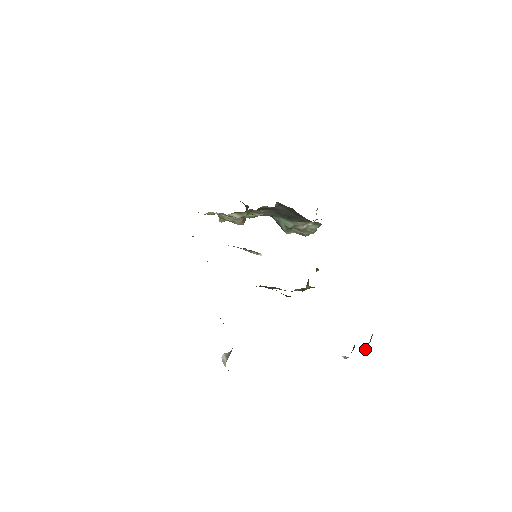
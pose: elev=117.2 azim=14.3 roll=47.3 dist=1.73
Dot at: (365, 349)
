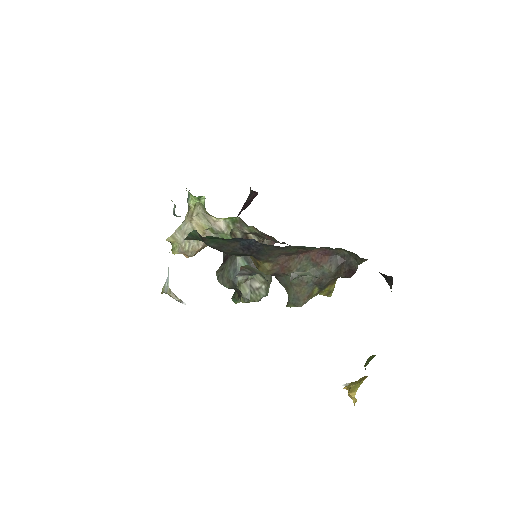
Dot at: (365, 377)
